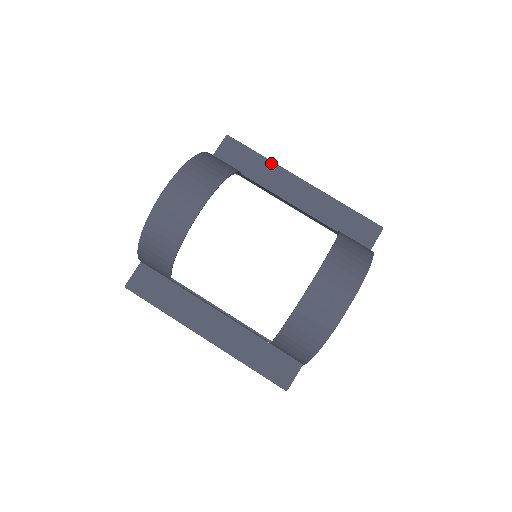
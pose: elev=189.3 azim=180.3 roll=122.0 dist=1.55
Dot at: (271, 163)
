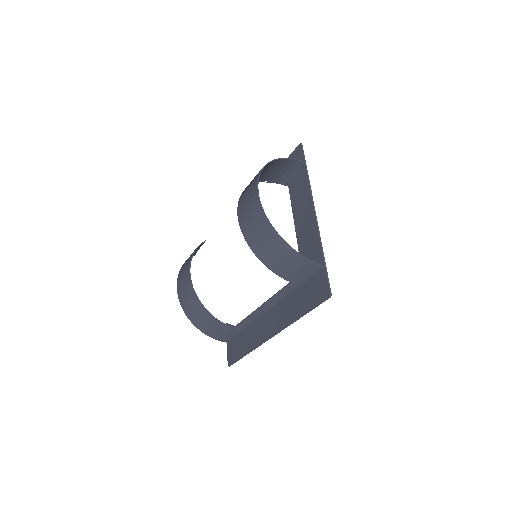
Dot at: occluded
